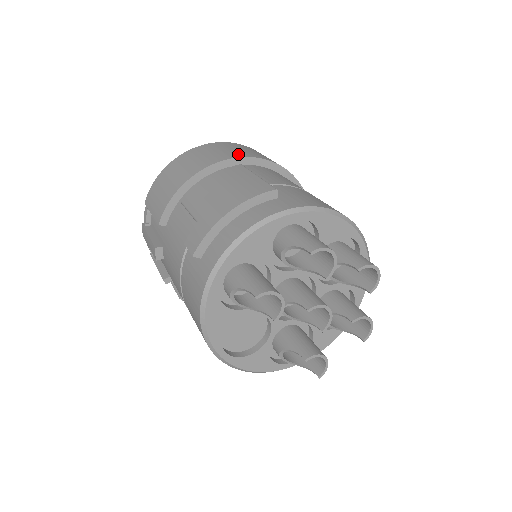
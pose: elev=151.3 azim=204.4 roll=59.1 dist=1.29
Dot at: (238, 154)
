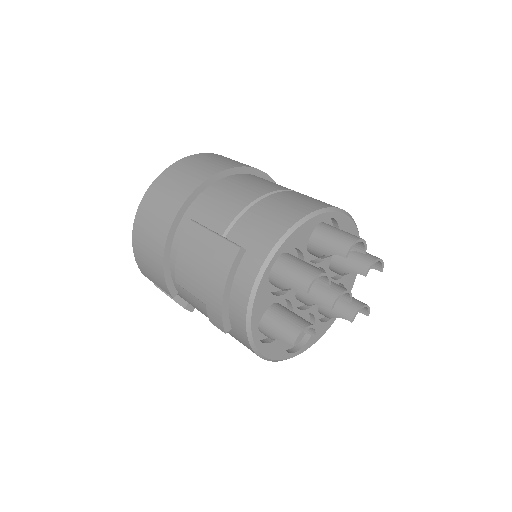
Dot at: (177, 201)
